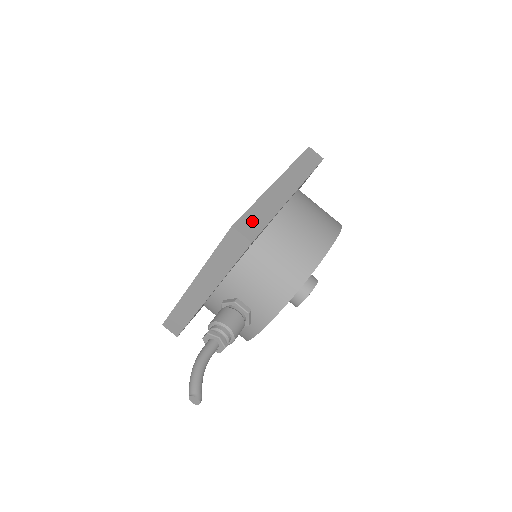
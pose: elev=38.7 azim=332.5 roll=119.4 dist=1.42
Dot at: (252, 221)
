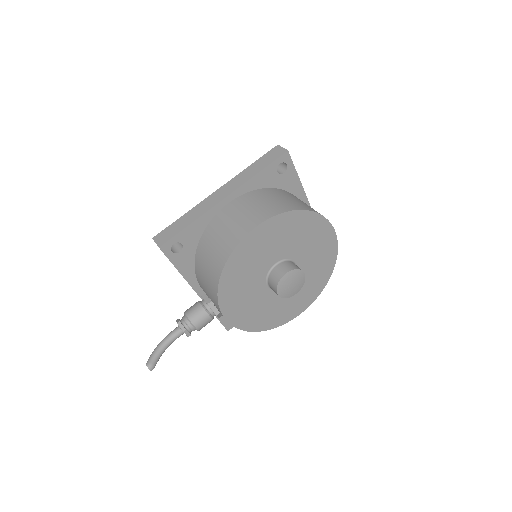
Dot at: (170, 231)
